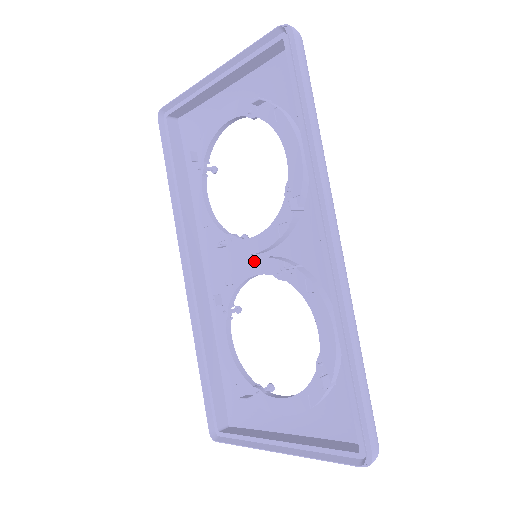
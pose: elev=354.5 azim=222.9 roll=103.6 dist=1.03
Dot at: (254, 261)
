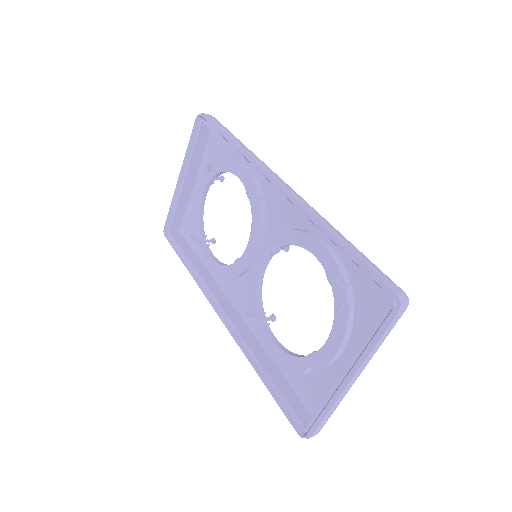
Dot at: (256, 259)
